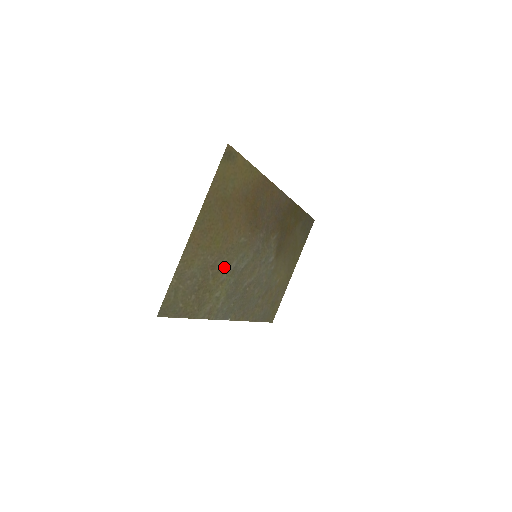
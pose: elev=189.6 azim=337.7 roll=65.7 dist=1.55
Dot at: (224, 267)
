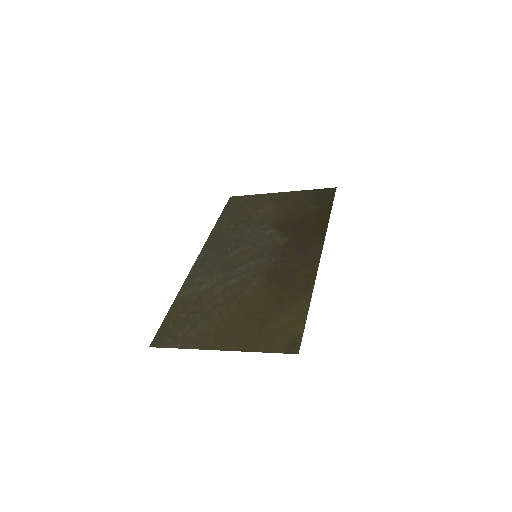
Dot at: (223, 292)
